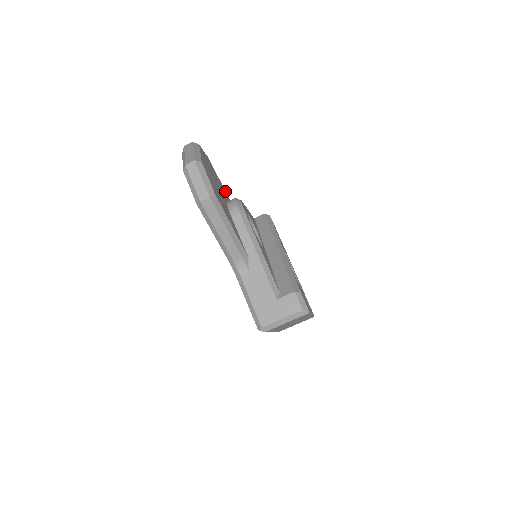
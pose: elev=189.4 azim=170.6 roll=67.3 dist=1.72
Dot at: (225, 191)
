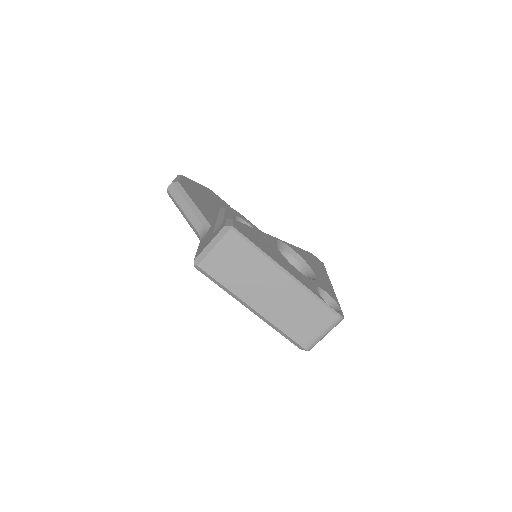
Dot at: occluded
